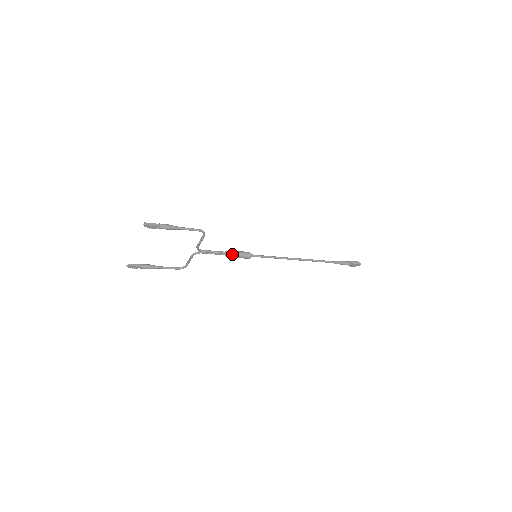
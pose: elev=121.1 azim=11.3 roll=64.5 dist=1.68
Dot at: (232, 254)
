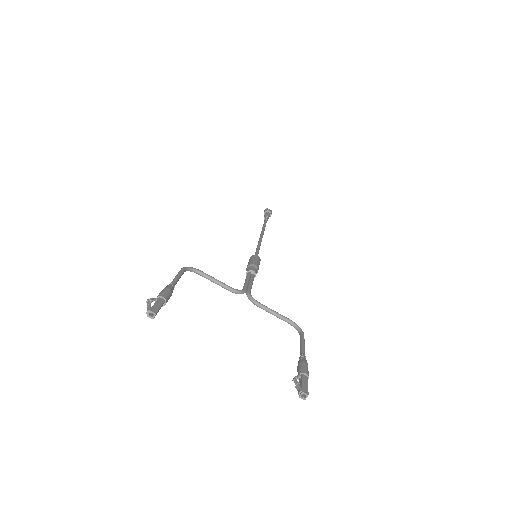
Dot at: occluded
